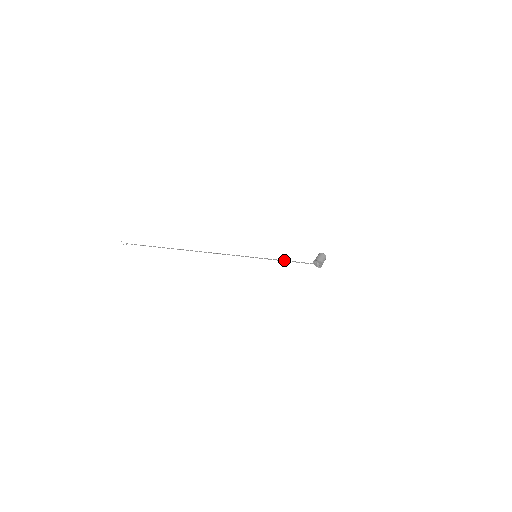
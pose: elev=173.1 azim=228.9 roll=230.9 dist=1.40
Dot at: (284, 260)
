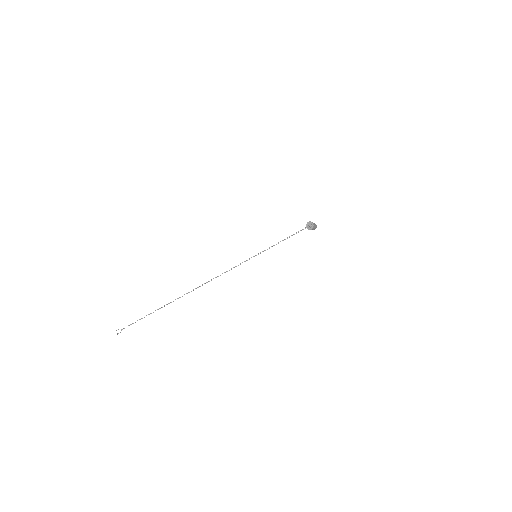
Dot at: occluded
